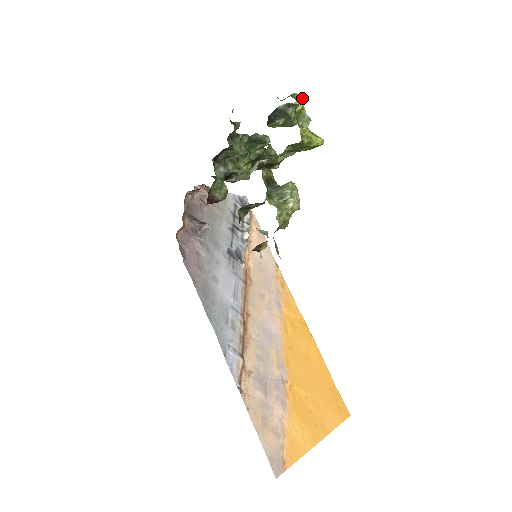
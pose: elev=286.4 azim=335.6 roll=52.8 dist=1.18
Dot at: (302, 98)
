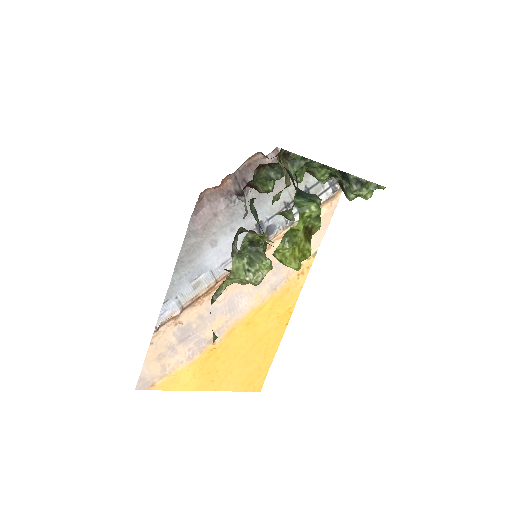
Dot at: (380, 185)
